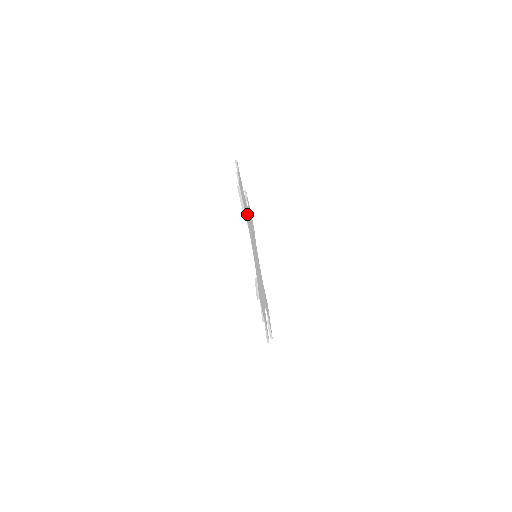
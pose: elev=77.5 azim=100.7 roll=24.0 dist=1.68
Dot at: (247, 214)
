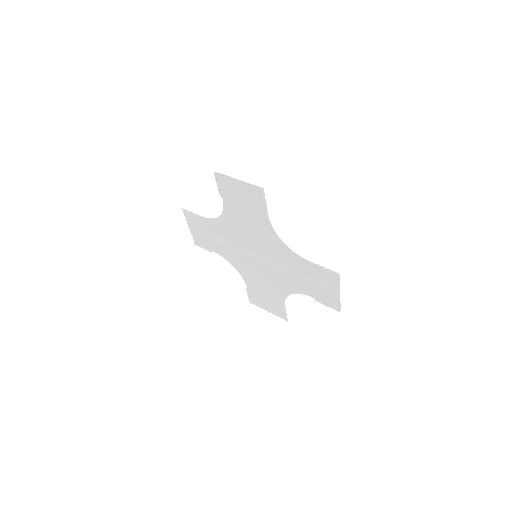
Dot at: (221, 244)
